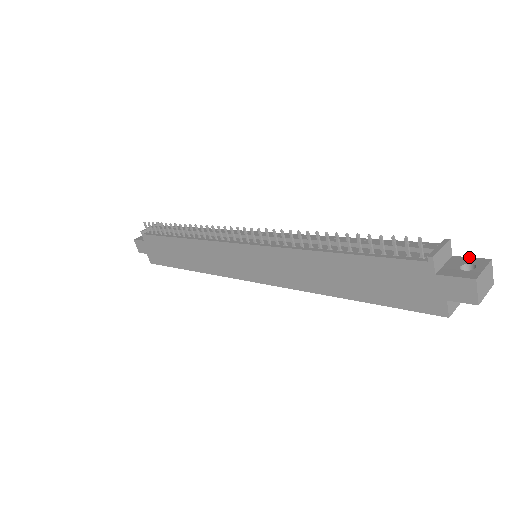
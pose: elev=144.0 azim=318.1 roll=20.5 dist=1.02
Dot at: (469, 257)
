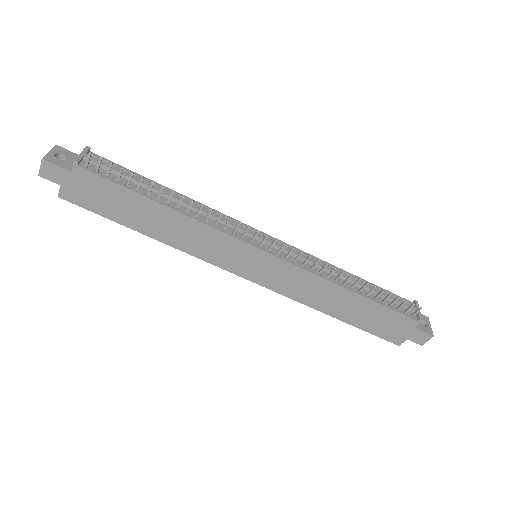
Dot at: occluded
